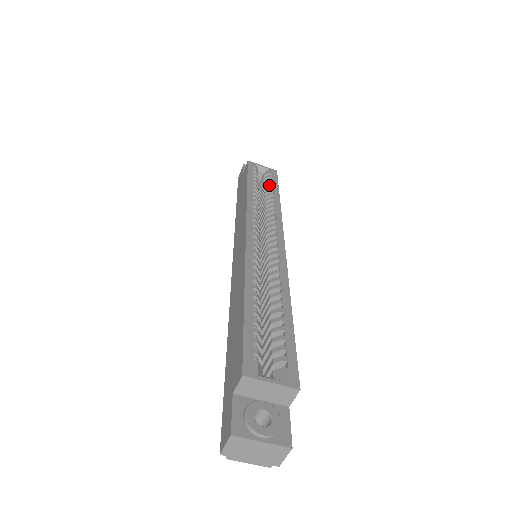
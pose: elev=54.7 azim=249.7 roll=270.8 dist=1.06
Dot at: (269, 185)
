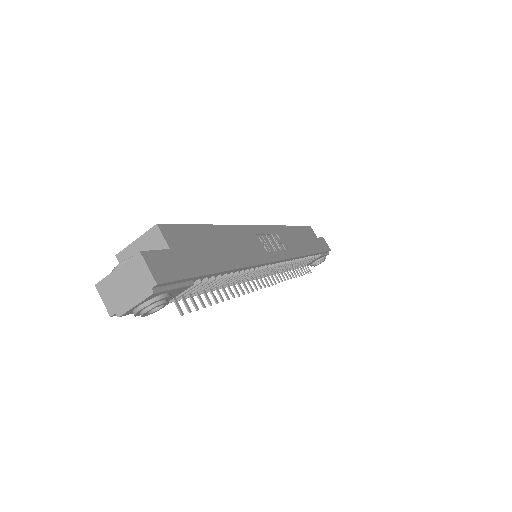
Dot at: occluded
